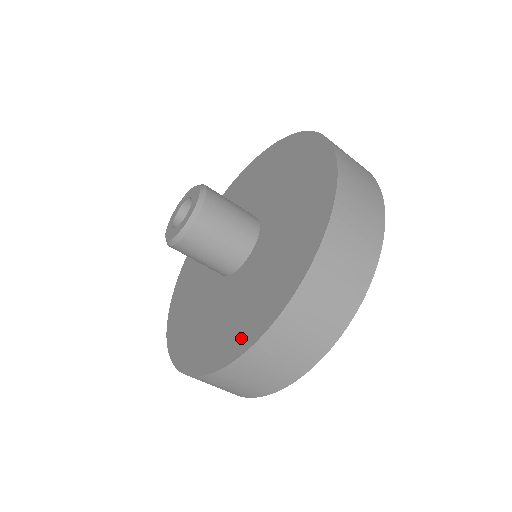
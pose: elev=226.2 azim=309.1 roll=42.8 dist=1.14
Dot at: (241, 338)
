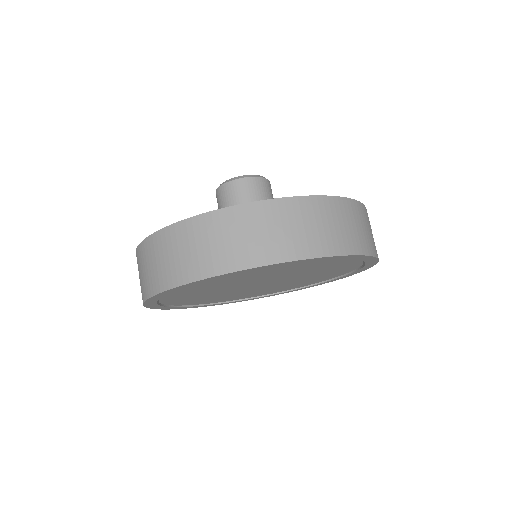
Dot at: occluded
